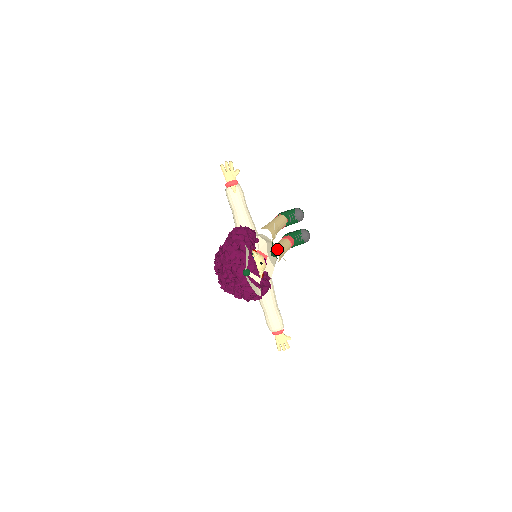
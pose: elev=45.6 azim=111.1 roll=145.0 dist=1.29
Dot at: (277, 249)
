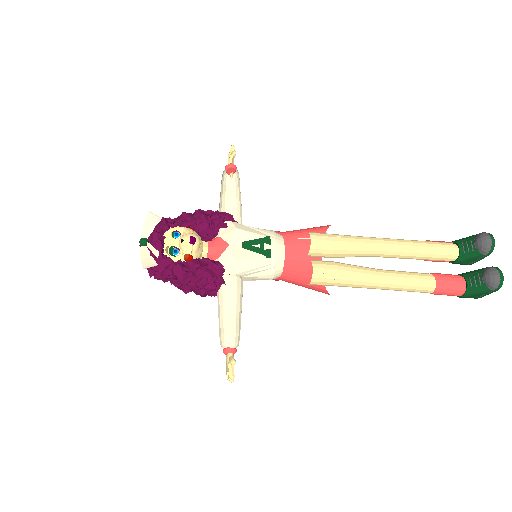
Dot at: (328, 262)
